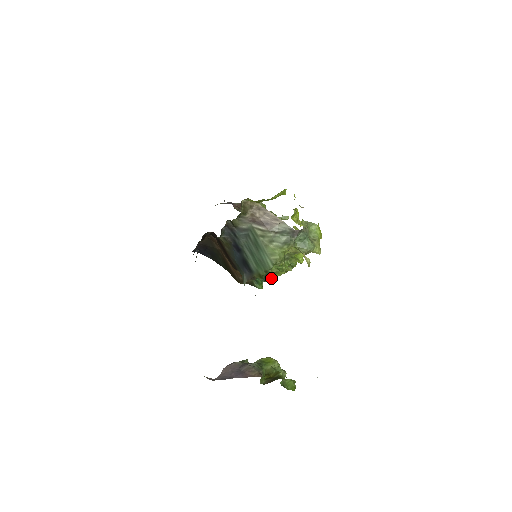
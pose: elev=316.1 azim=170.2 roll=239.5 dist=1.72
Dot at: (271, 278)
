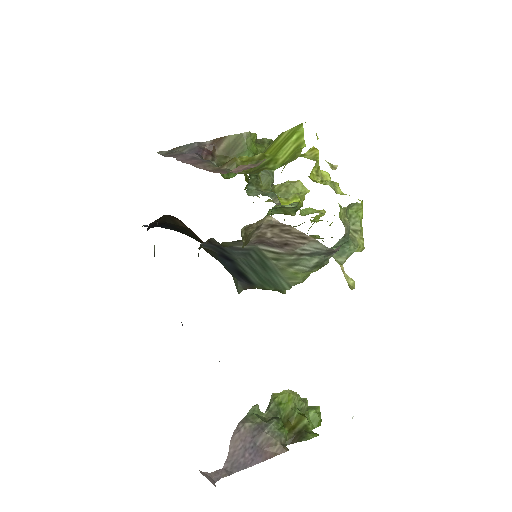
Dot at: occluded
